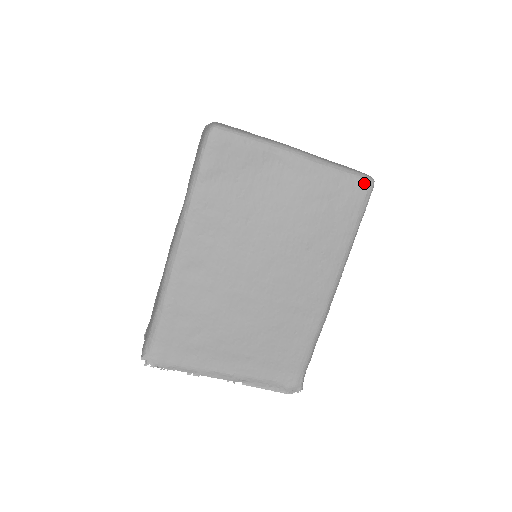
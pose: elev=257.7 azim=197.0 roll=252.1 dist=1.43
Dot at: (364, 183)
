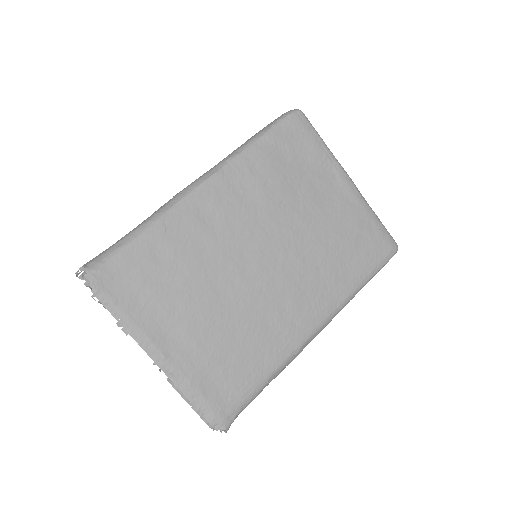
Dot at: (392, 243)
